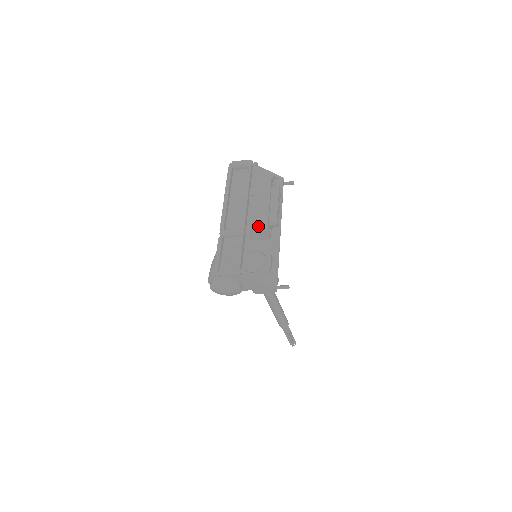
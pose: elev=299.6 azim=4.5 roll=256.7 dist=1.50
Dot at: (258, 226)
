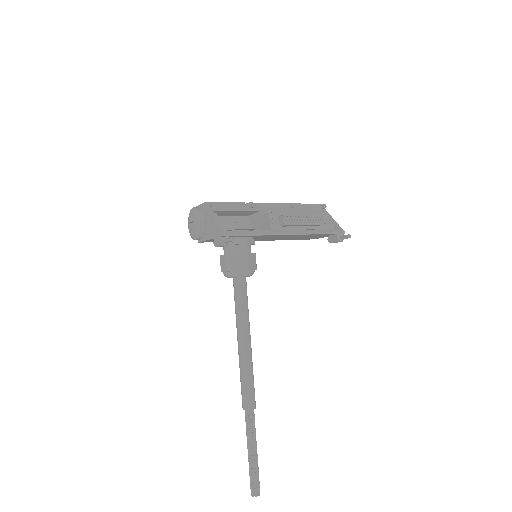
Dot at: occluded
